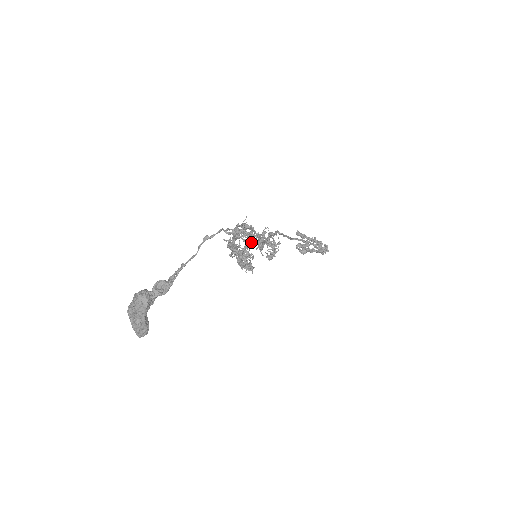
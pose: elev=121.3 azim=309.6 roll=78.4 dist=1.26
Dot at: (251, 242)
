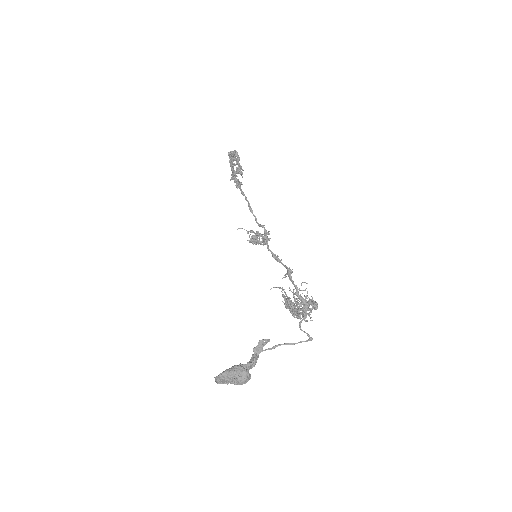
Dot at: (314, 308)
